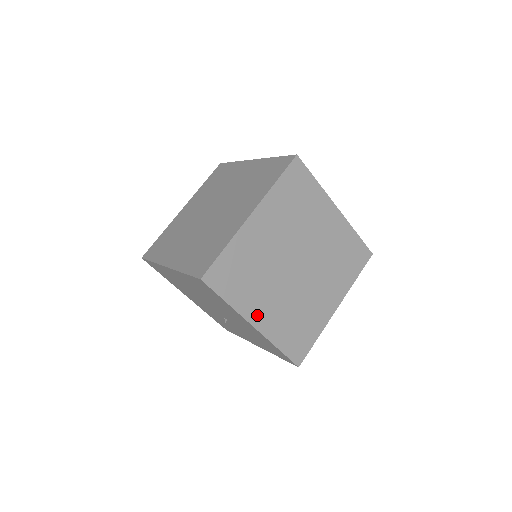
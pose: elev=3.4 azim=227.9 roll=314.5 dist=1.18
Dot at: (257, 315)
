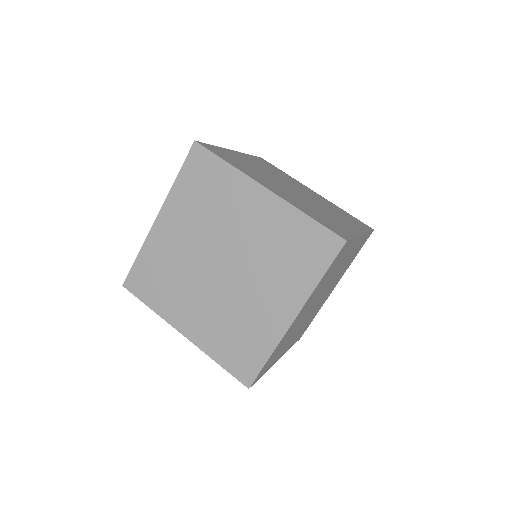
Dot at: (184, 322)
